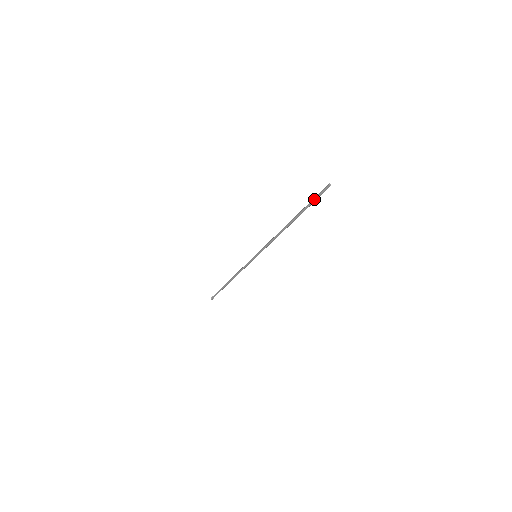
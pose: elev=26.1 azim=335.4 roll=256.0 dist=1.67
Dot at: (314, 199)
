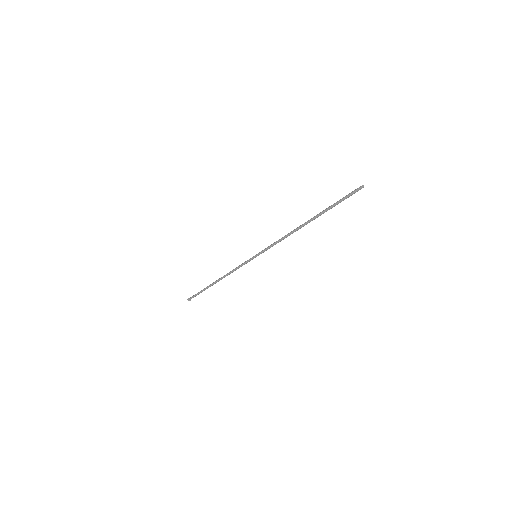
Dot at: occluded
